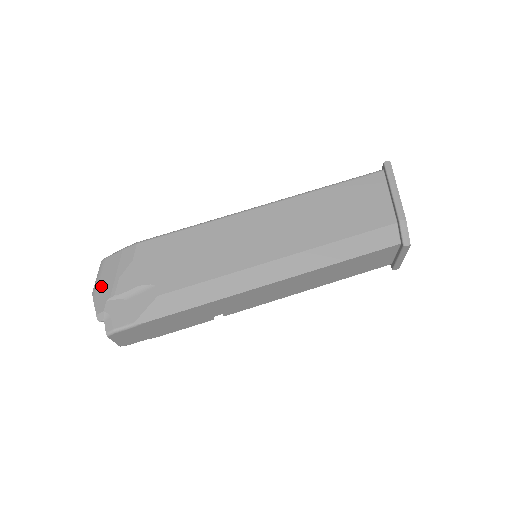
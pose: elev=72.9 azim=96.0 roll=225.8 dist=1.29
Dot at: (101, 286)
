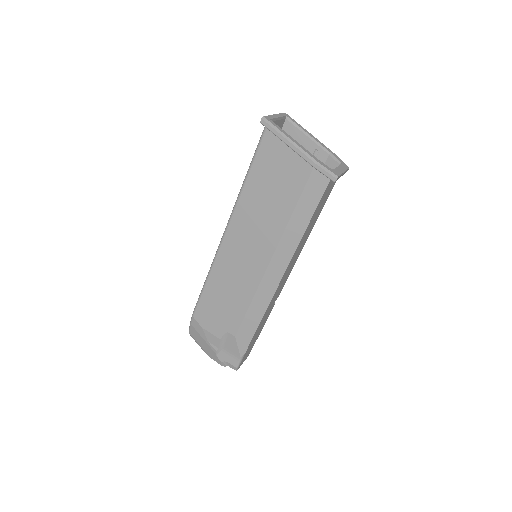
Dot at: (205, 349)
